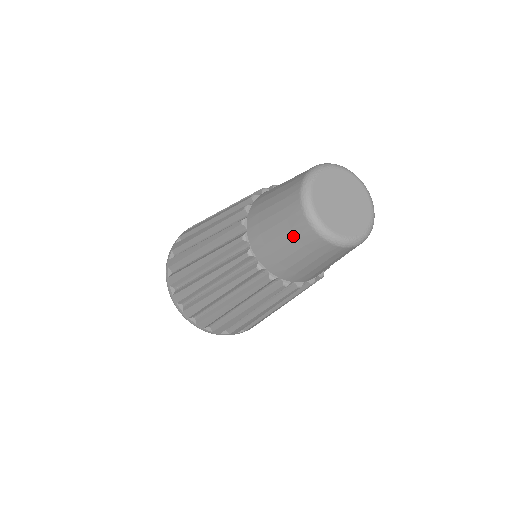
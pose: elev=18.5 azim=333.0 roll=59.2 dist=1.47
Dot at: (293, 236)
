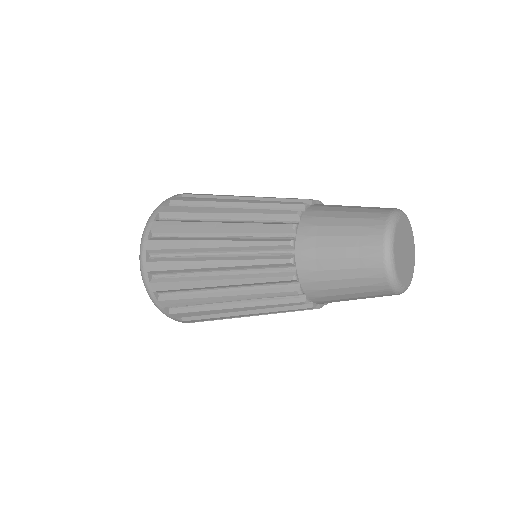
Dot at: (357, 265)
